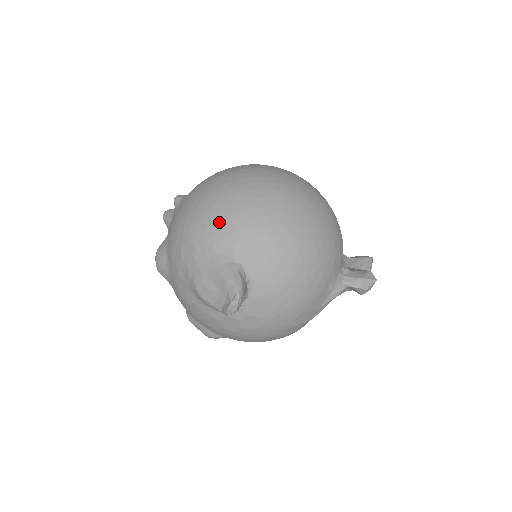
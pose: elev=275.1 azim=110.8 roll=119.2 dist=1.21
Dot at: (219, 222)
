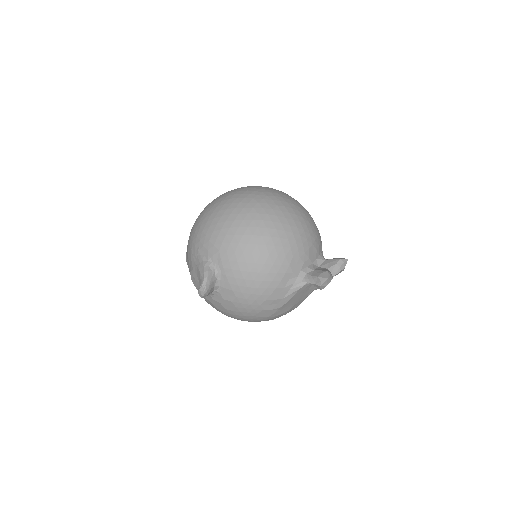
Dot at: (203, 232)
